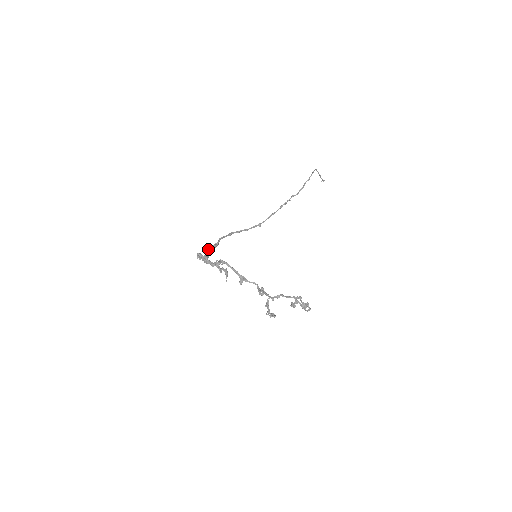
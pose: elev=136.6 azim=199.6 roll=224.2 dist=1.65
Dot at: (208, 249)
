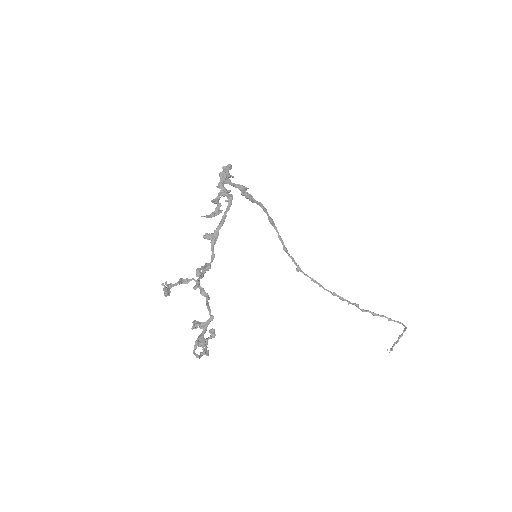
Dot at: occluded
